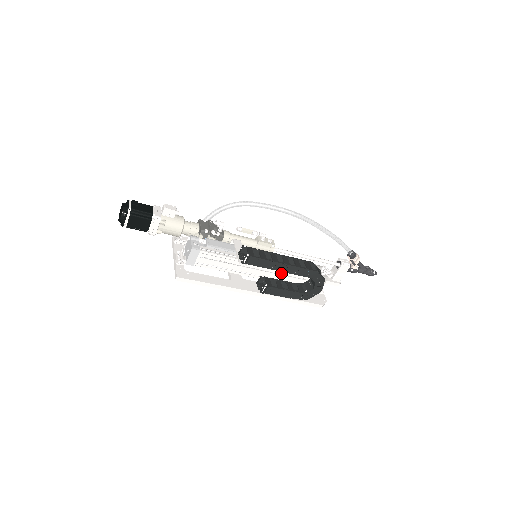
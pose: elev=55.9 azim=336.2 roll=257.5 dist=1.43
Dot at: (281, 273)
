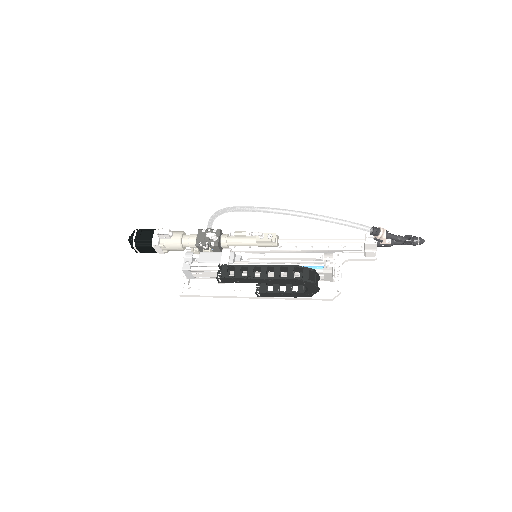
Dot at: occluded
